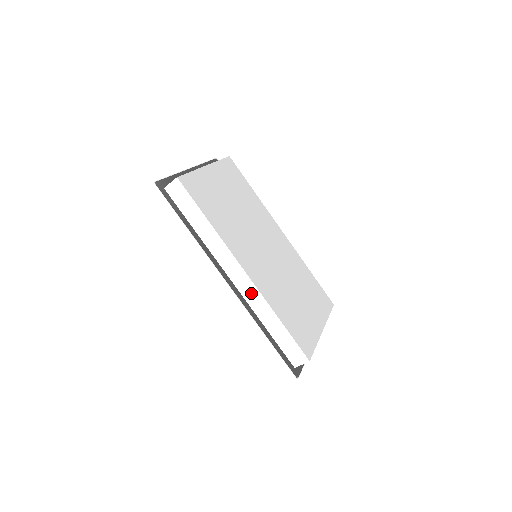
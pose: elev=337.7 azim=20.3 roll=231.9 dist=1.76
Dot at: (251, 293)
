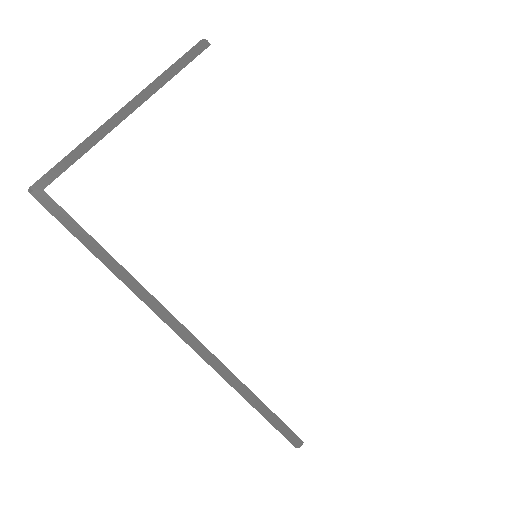
Dot at: occluded
